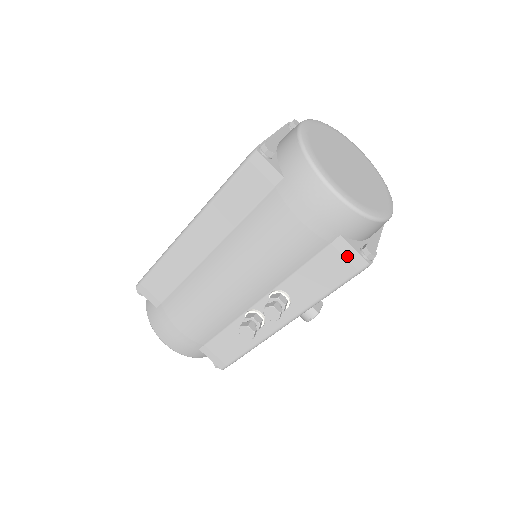
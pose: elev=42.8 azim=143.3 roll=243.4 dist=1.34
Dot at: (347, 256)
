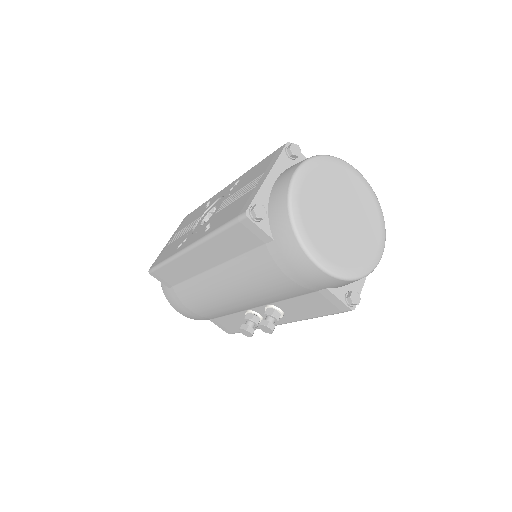
Dot at: (332, 302)
